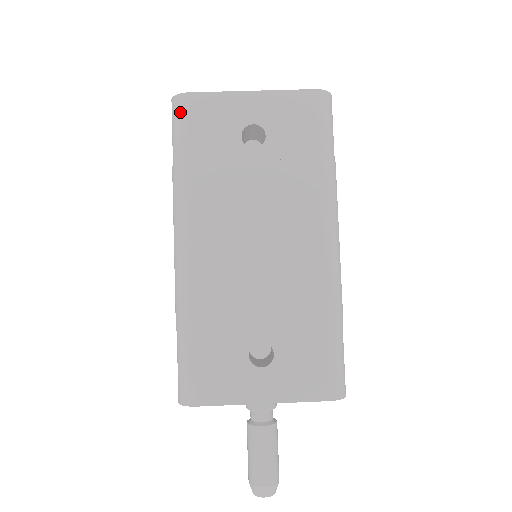
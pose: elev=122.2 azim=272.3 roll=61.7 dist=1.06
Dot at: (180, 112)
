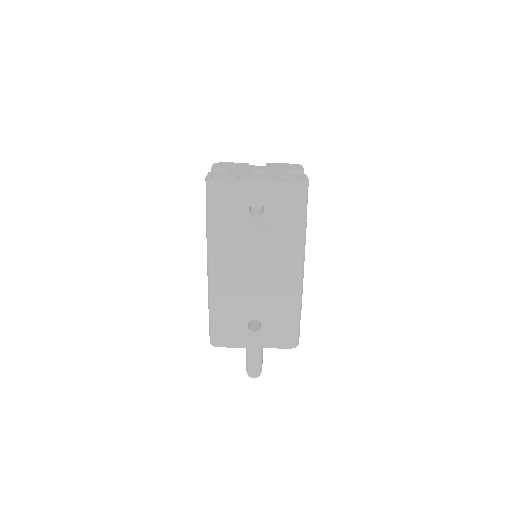
Dot at: (211, 192)
